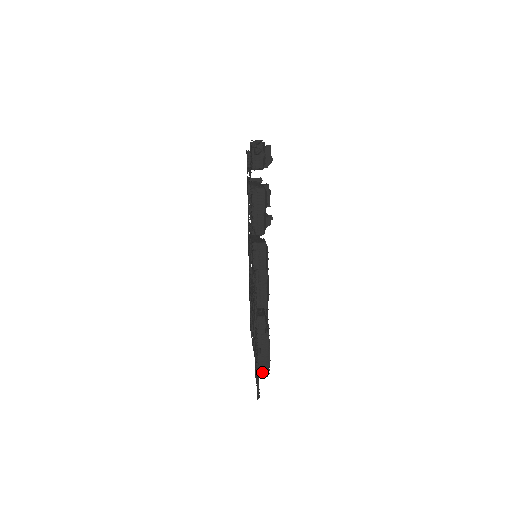
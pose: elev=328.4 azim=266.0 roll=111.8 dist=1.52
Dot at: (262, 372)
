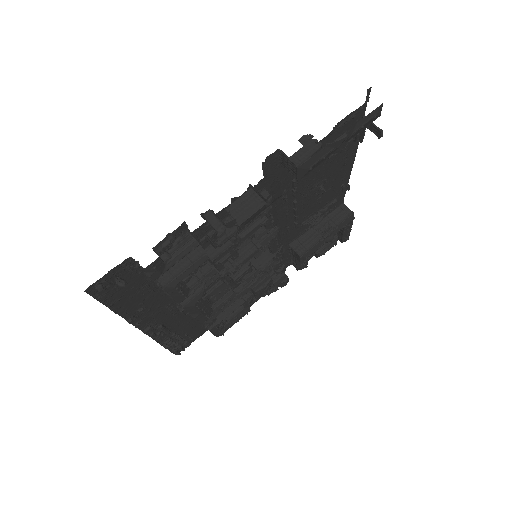
Dot at: occluded
